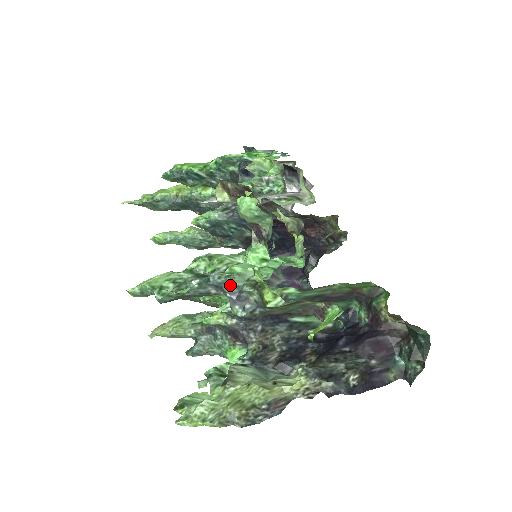
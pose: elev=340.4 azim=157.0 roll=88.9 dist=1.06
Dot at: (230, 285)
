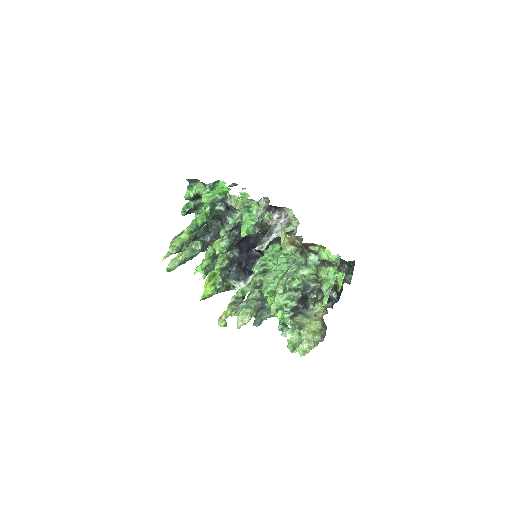
Dot at: (306, 287)
